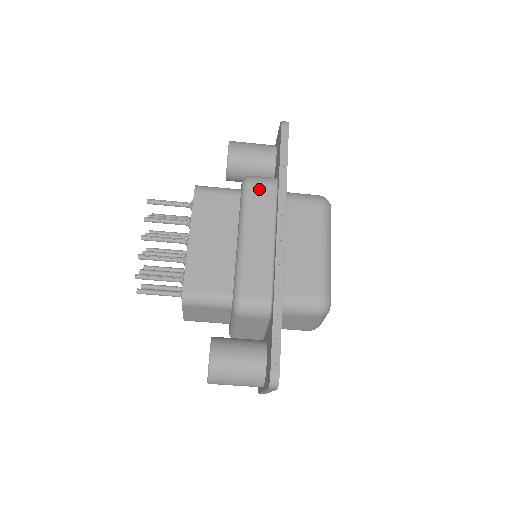
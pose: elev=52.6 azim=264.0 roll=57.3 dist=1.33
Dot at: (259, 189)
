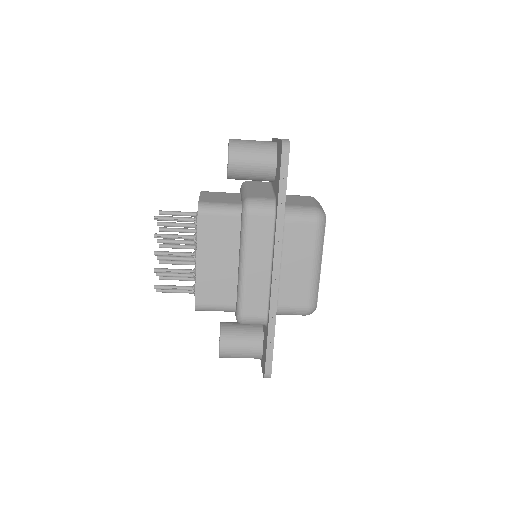
Dot at: (258, 219)
